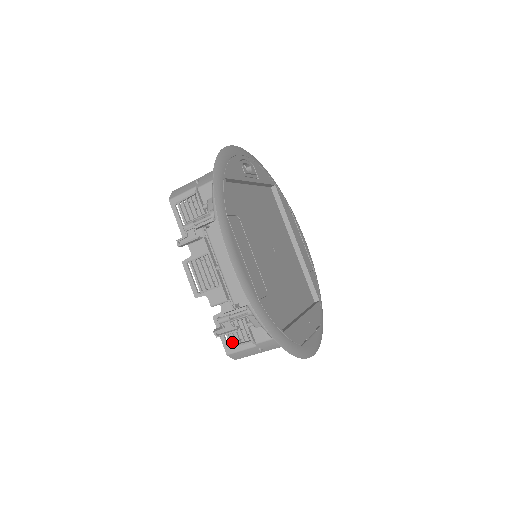
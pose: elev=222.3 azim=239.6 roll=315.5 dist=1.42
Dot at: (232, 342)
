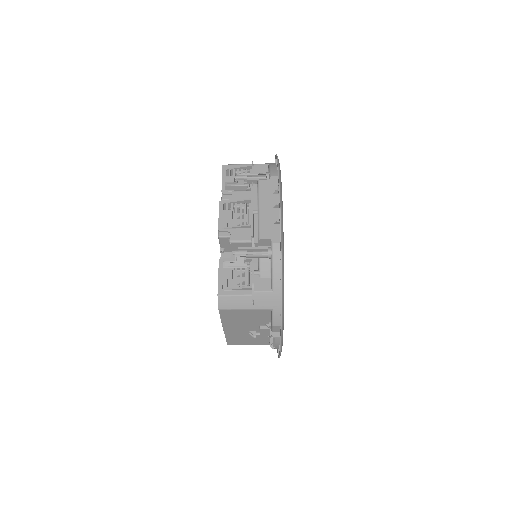
Dot at: occluded
